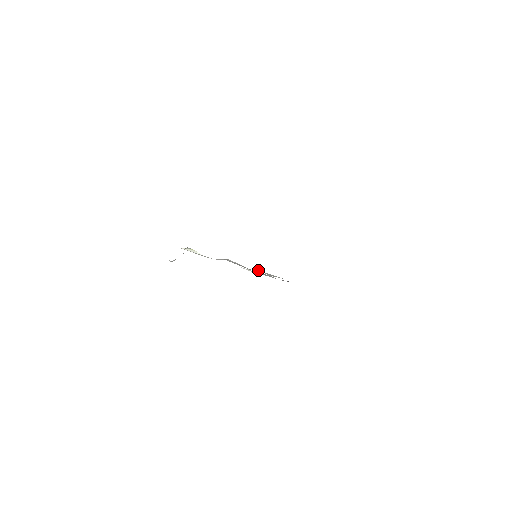
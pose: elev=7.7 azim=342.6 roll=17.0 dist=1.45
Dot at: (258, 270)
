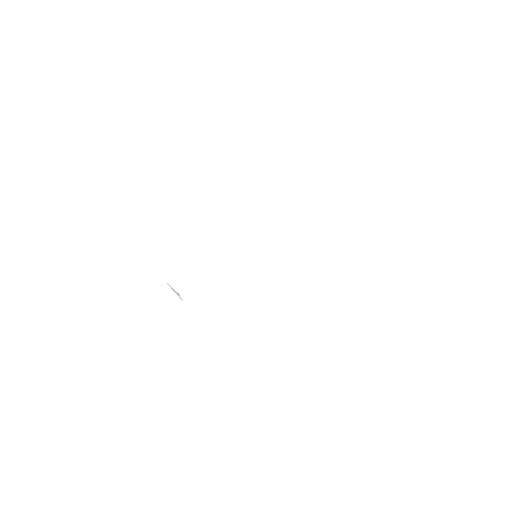
Dot at: occluded
